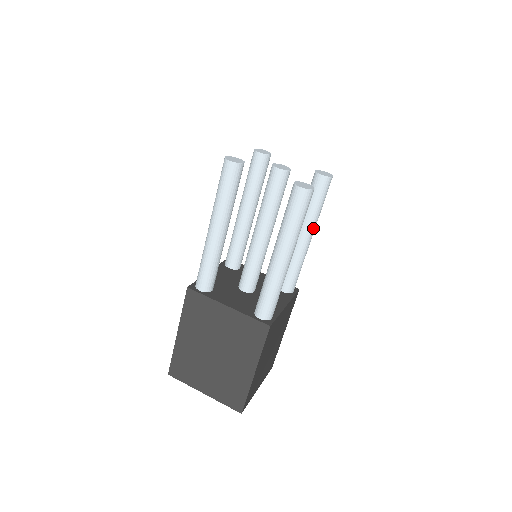
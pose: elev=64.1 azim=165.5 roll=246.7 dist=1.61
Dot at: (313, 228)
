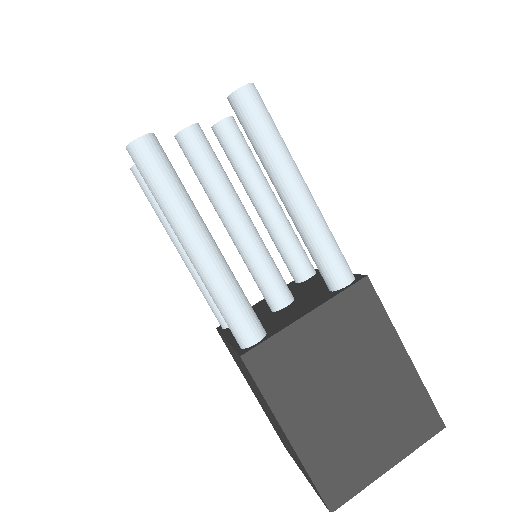
Dot at: (283, 174)
